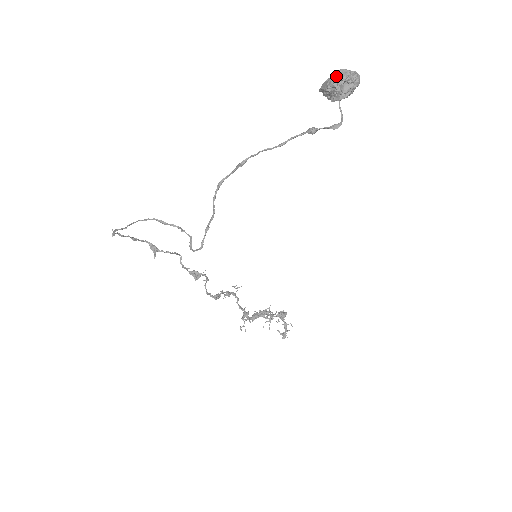
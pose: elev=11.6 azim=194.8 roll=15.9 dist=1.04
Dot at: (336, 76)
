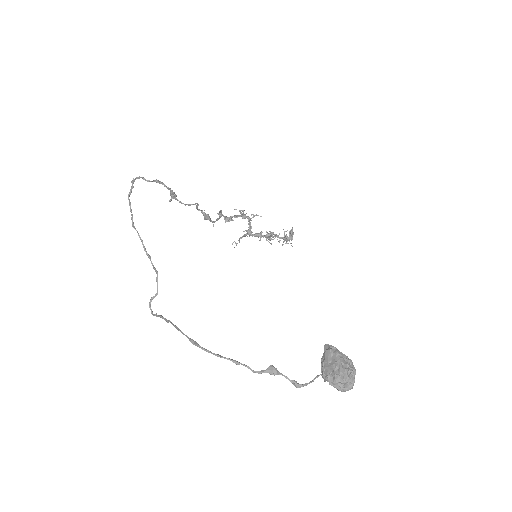
Dot at: (331, 373)
